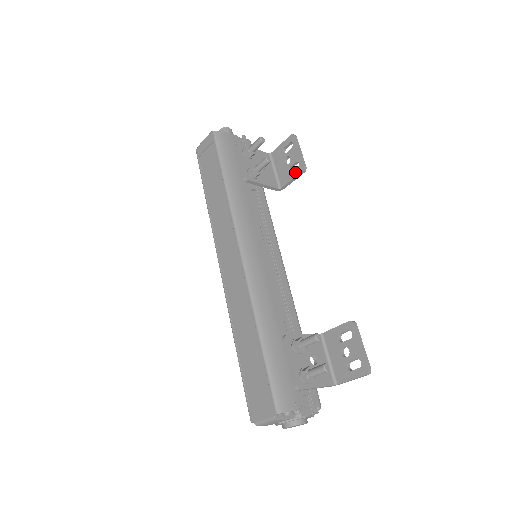
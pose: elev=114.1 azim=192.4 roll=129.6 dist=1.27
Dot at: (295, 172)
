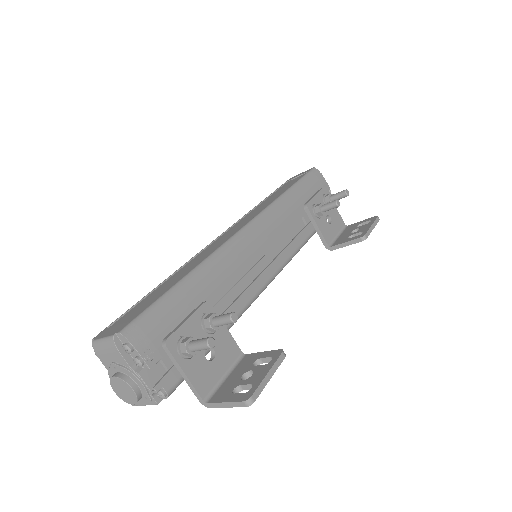
Dot at: (354, 237)
